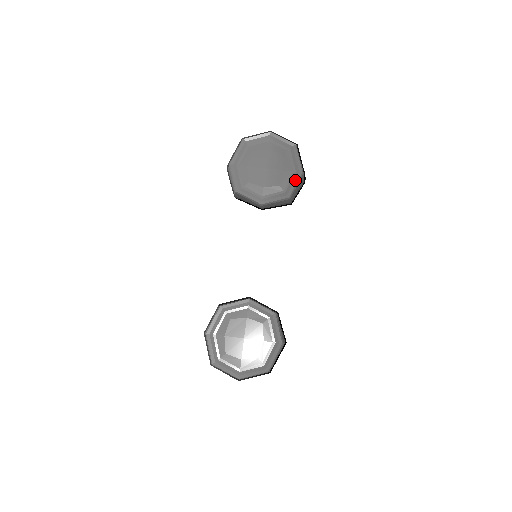
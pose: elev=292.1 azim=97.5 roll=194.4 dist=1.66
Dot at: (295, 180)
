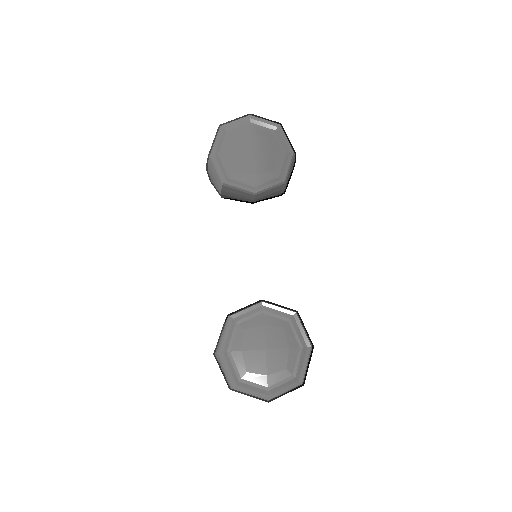
Dot at: (287, 162)
